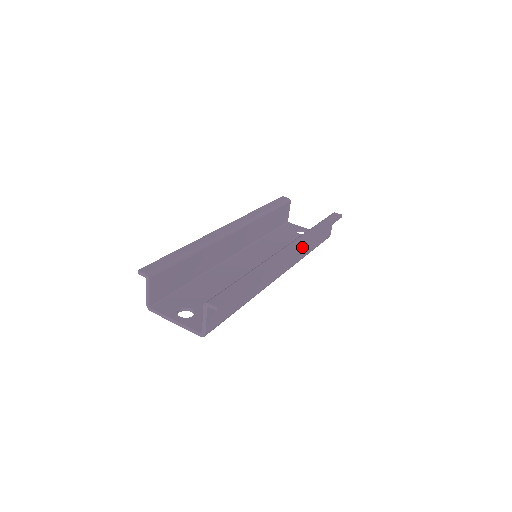
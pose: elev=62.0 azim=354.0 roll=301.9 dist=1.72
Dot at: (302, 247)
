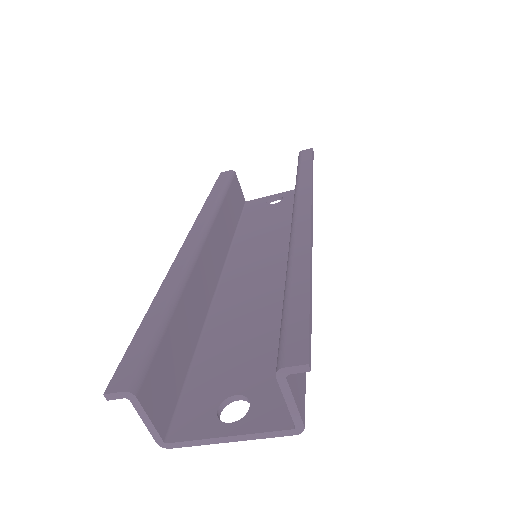
Dot at: occluded
